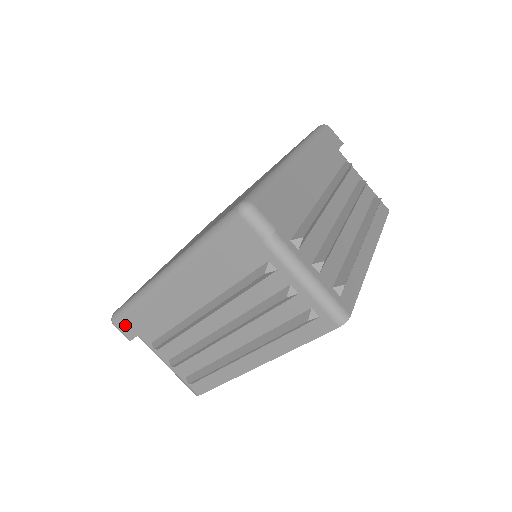
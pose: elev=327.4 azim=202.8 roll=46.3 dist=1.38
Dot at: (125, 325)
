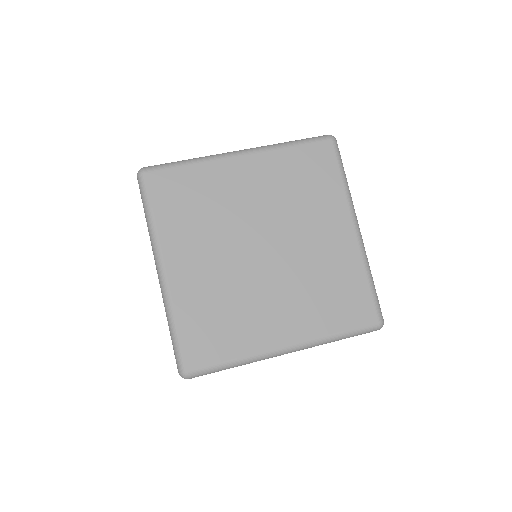
Dot at: occluded
